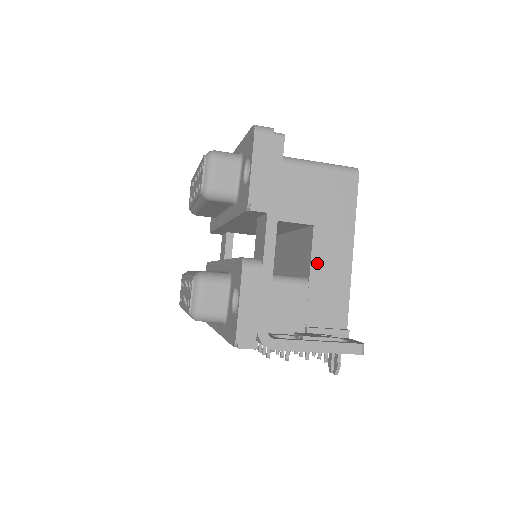
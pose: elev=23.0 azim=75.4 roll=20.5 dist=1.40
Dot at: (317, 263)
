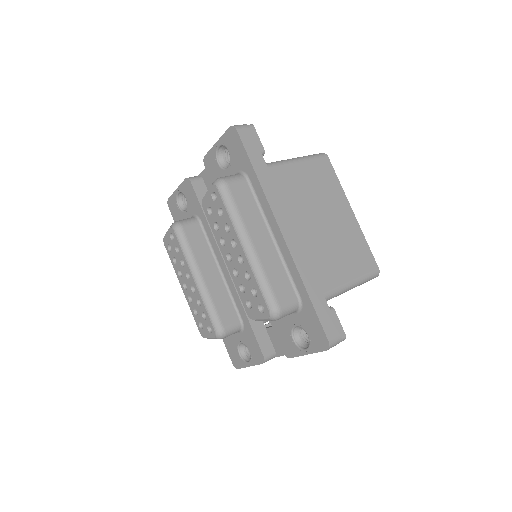
Dot at: occluded
